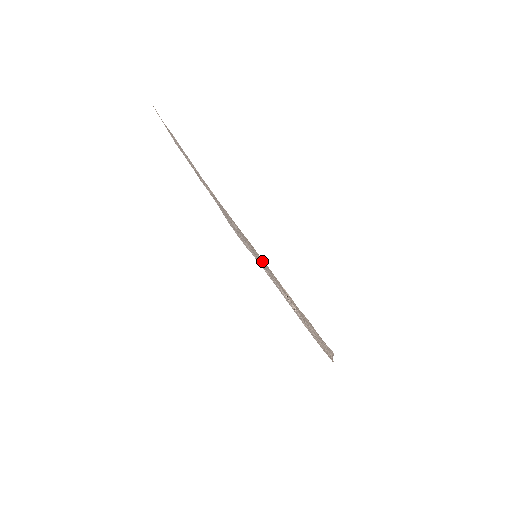
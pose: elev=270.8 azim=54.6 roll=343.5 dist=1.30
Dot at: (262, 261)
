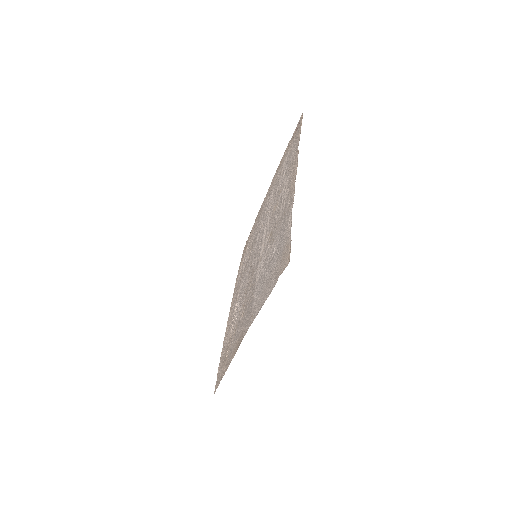
Dot at: (234, 346)
